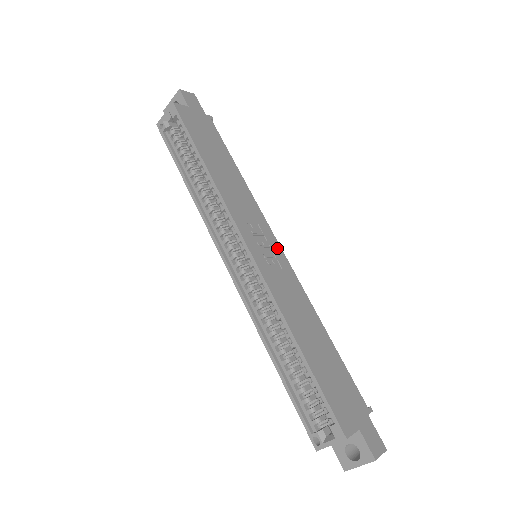
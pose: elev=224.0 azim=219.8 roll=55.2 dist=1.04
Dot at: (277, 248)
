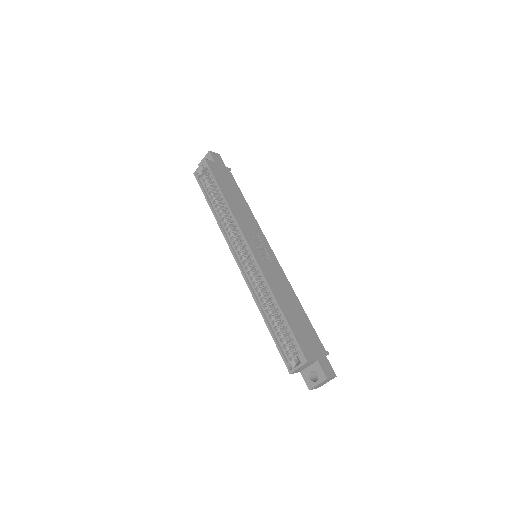
Dot at: (270, 251)
